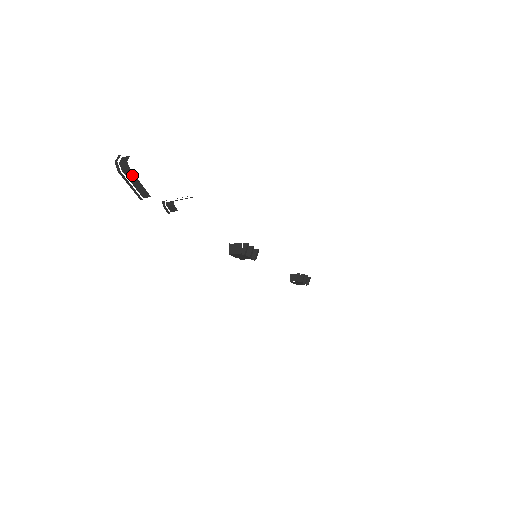
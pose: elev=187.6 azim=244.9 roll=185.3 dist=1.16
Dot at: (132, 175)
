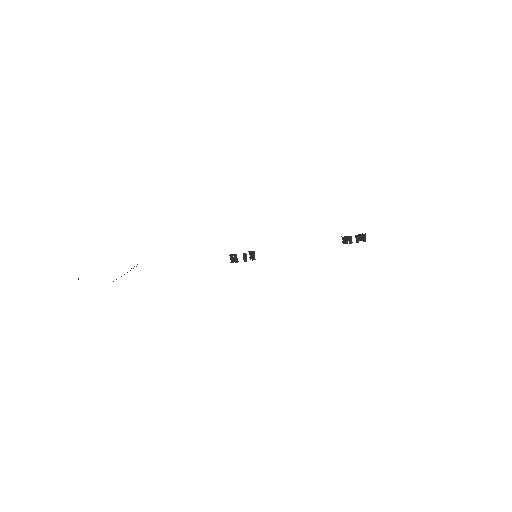
Dot at: occluded
